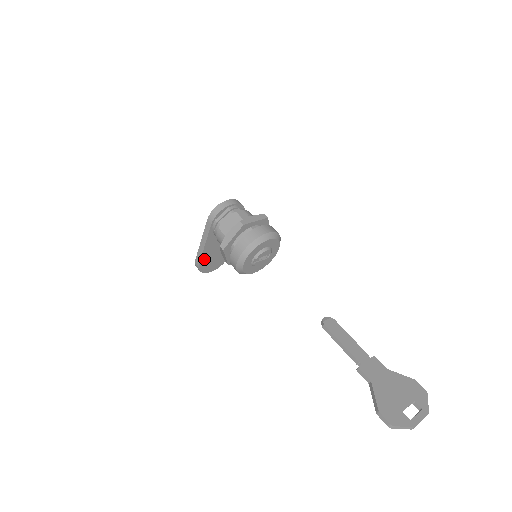
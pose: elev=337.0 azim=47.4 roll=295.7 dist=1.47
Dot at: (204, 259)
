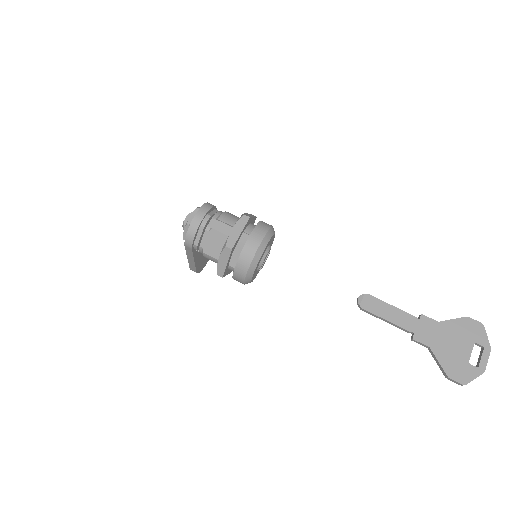
Dot at: (198, 265)
